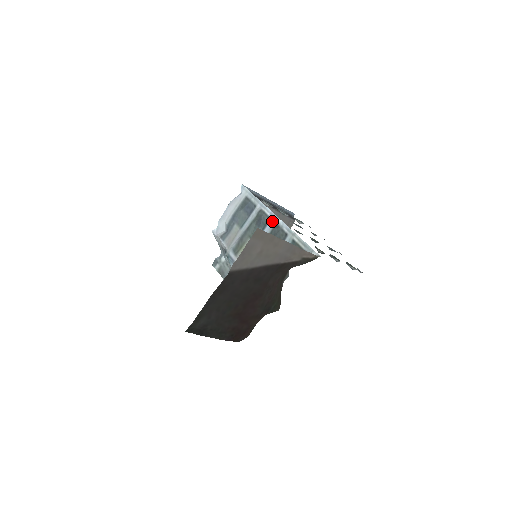
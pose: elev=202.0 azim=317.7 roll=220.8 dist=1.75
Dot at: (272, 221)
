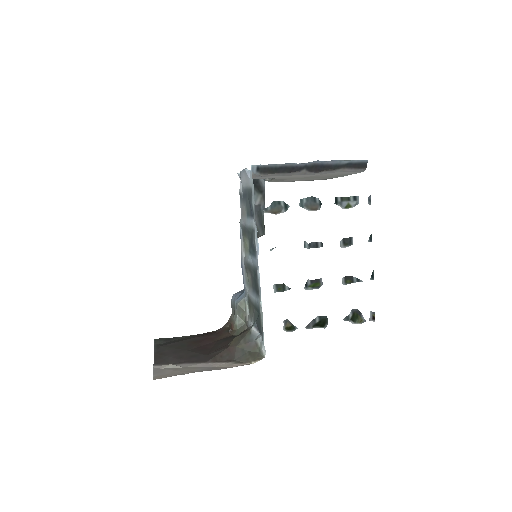
Dot at: (256, 261)
